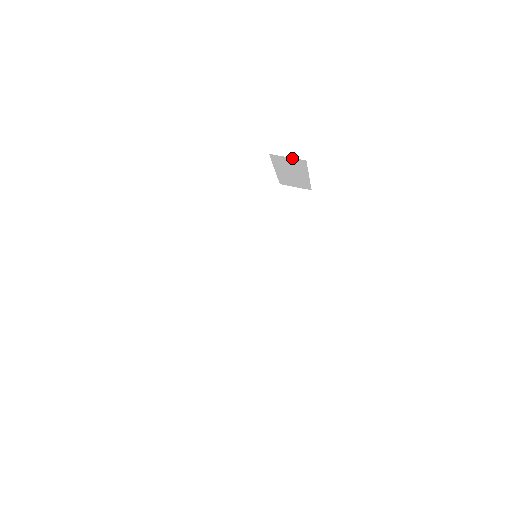
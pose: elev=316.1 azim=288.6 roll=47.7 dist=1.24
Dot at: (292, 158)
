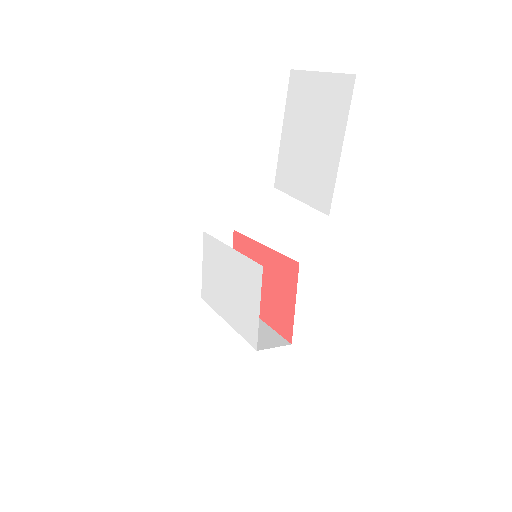
Dot at: (222, 231)
